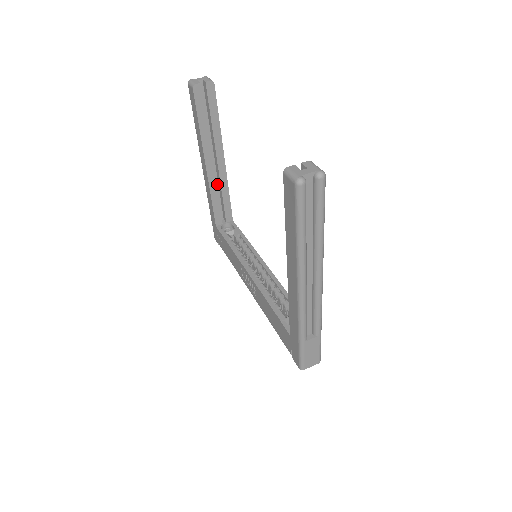
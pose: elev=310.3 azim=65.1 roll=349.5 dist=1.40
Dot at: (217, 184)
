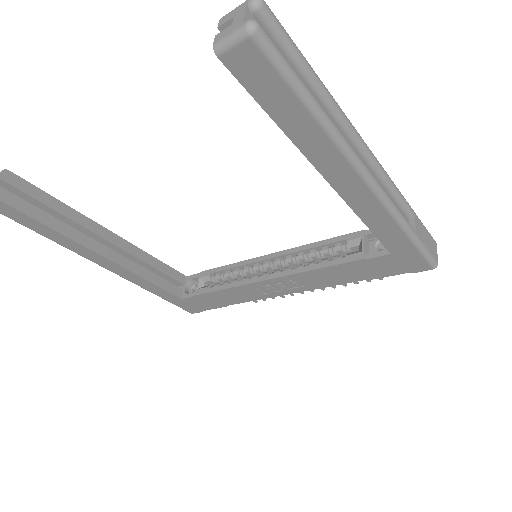
Dot at: occluded
